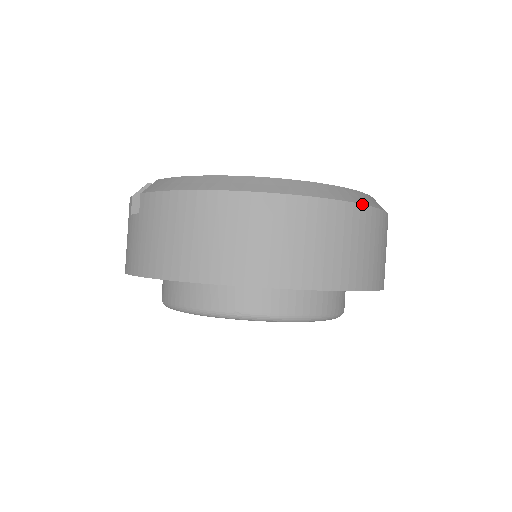
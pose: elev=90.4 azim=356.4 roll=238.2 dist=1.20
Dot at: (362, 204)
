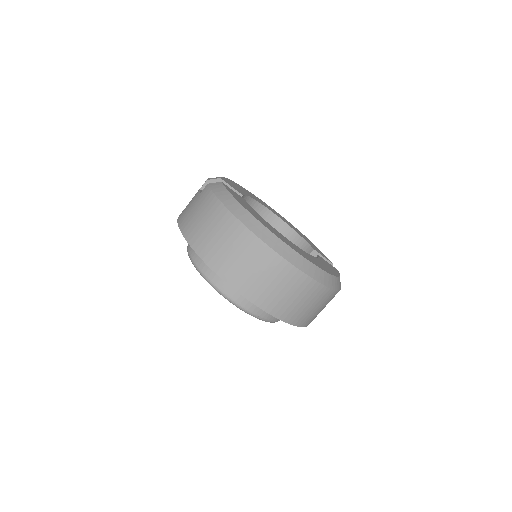
Dot at: (305, 274)
